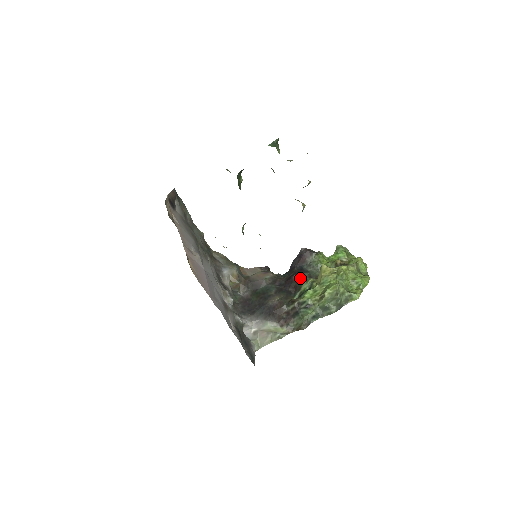
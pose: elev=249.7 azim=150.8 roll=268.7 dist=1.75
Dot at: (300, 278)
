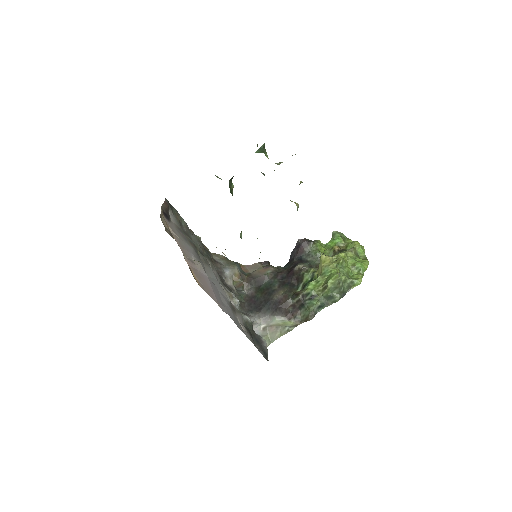
Dot at: (301, 269)
